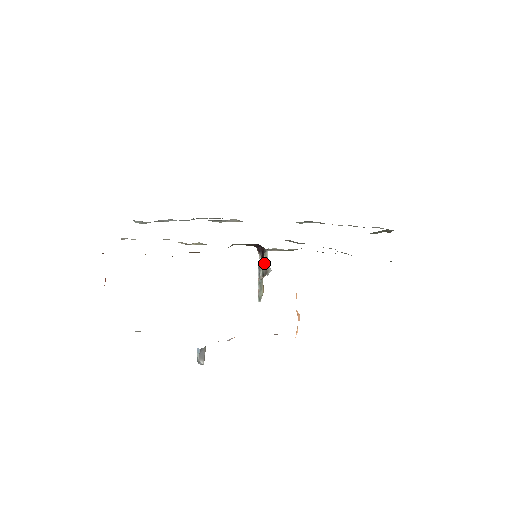
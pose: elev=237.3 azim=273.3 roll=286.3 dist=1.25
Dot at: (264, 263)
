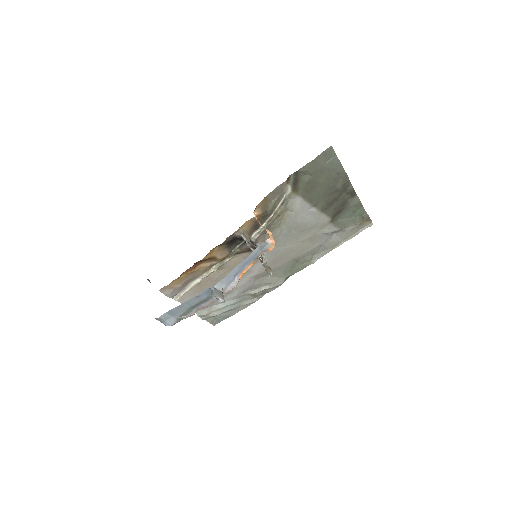
Dot at: occluded
